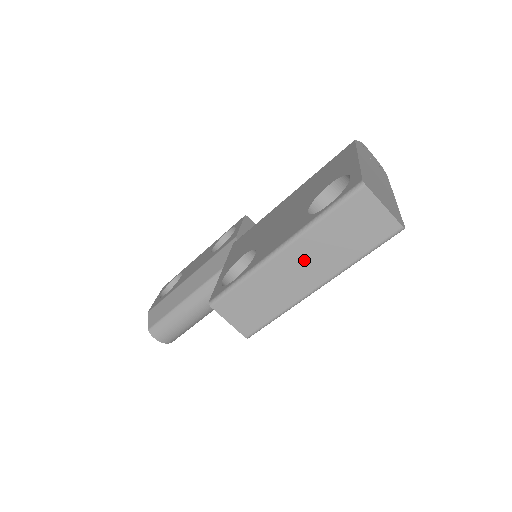
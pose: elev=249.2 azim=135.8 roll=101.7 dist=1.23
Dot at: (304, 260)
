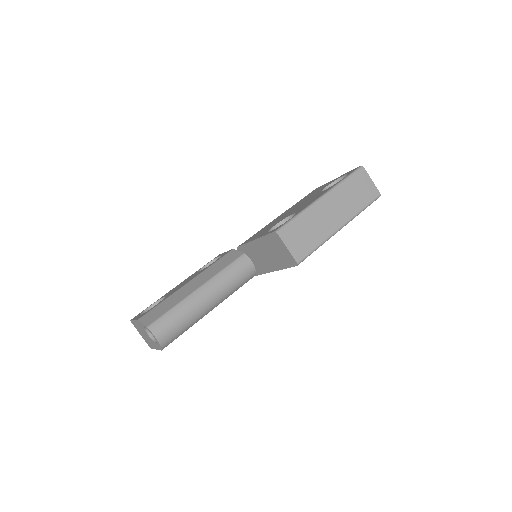
Dot at: (335, 206)
